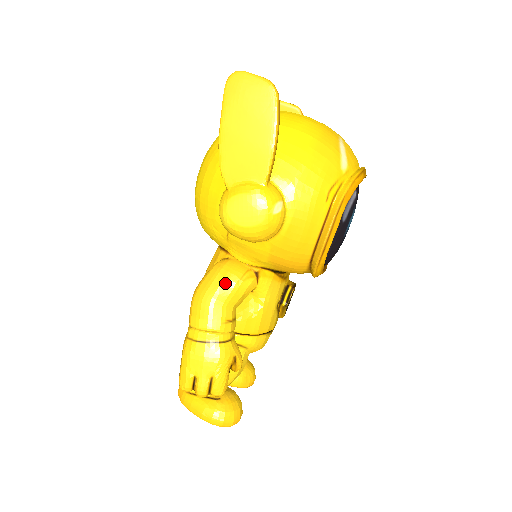
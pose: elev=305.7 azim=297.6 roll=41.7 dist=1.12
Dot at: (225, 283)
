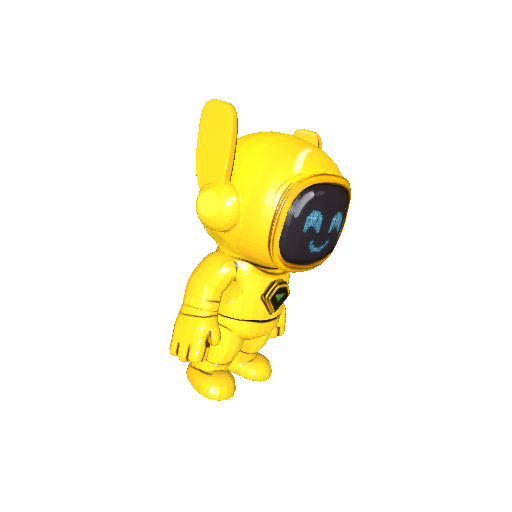
Dot at: (208, 268)
